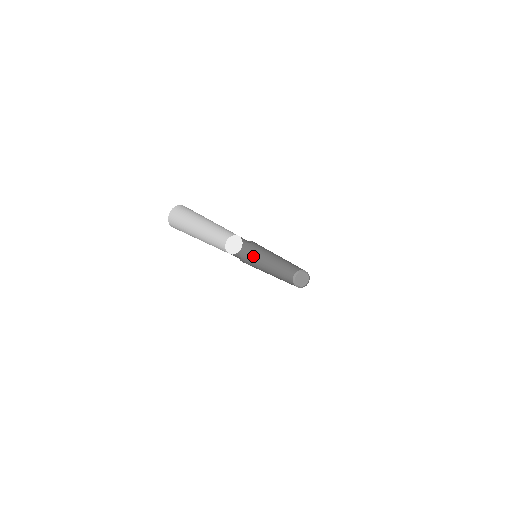
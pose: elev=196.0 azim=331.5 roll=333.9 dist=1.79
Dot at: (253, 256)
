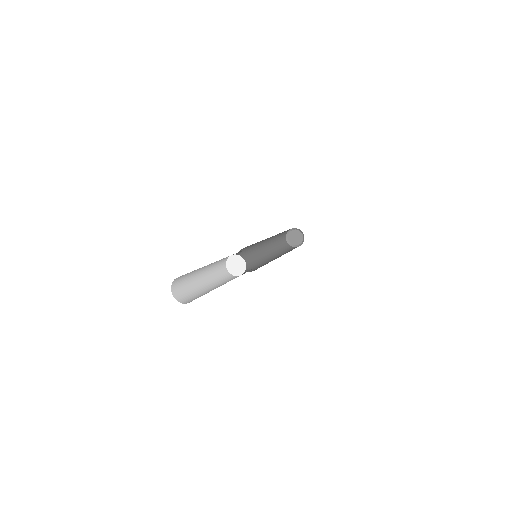
Dot at: (251, 248)
